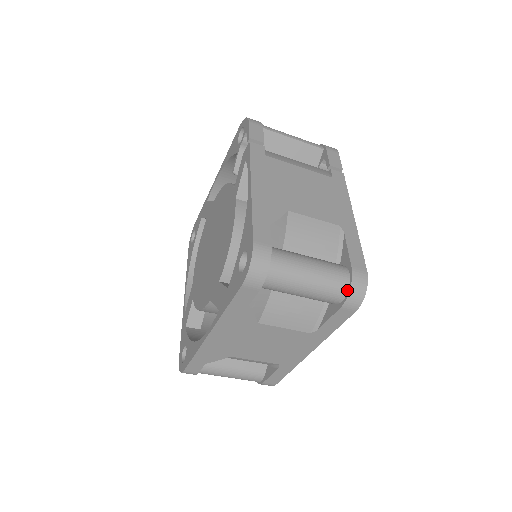
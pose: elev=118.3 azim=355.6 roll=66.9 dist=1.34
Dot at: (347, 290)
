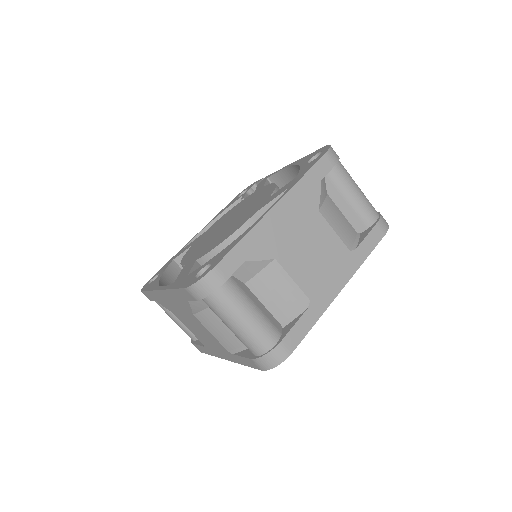
Dot at: (378, 214)
